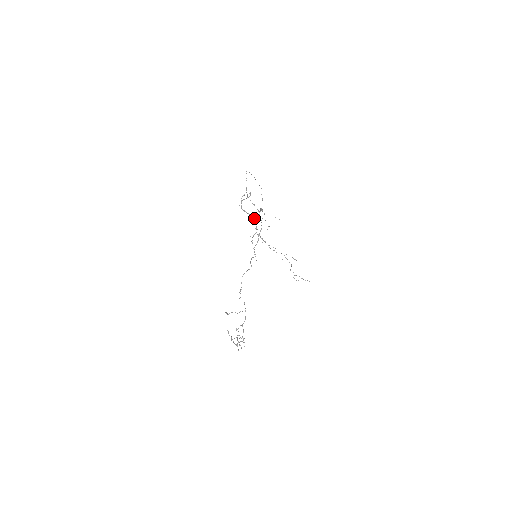
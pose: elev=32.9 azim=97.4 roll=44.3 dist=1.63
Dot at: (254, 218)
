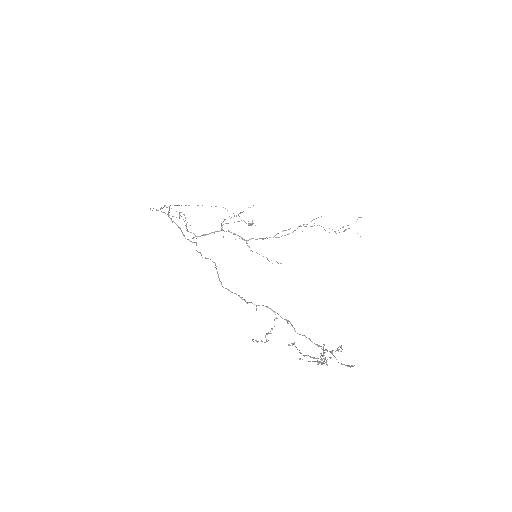
Dot at: (224, 231)
